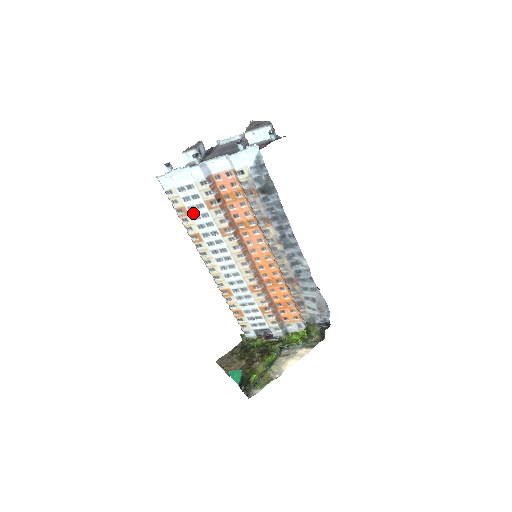
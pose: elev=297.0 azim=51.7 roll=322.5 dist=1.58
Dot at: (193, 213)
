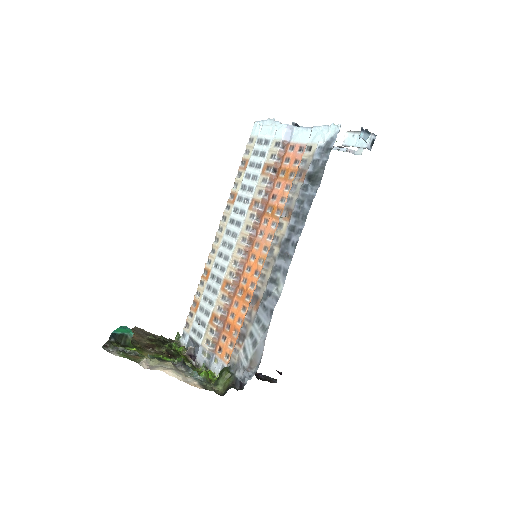
Dot at: (249, 170)
